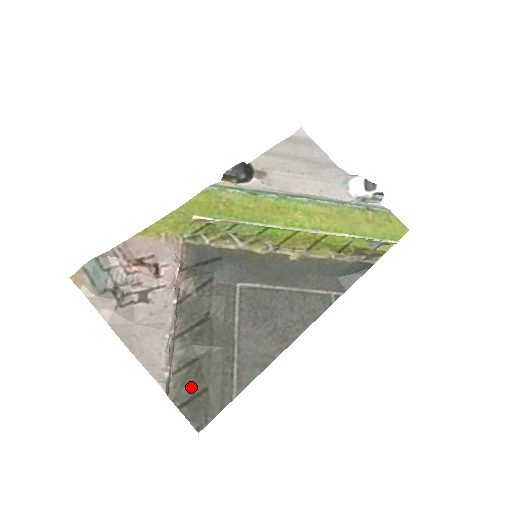
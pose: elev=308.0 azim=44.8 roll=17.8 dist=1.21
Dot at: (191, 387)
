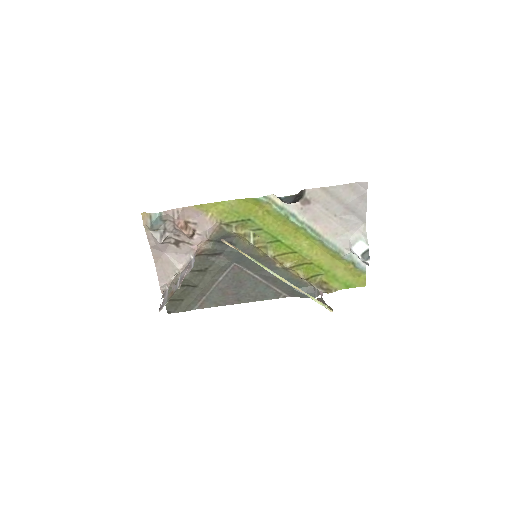
Dot at: (176, 296)
